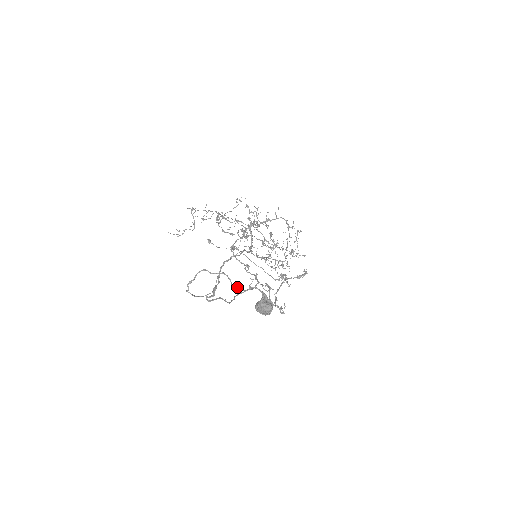
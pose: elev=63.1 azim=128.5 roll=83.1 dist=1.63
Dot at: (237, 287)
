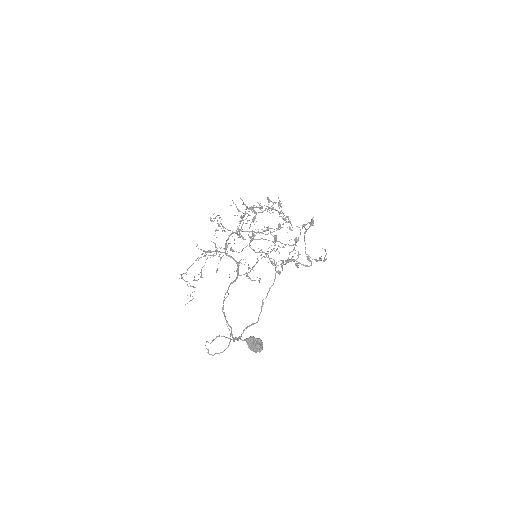
Dot at: (232, 339)
